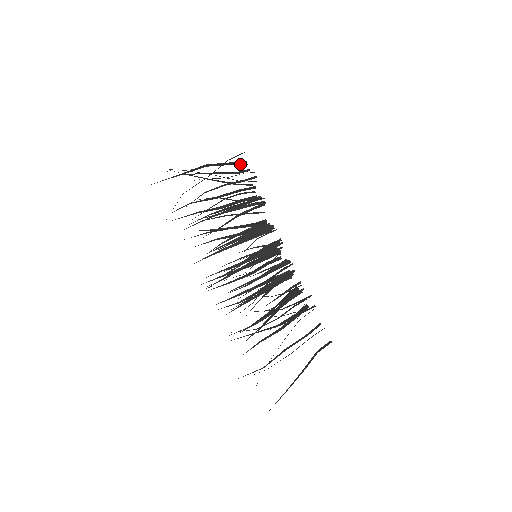
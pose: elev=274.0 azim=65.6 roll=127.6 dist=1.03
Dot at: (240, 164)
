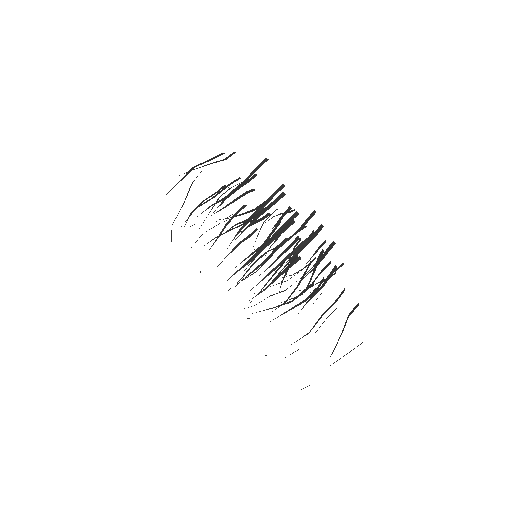
Dot at: occluded
